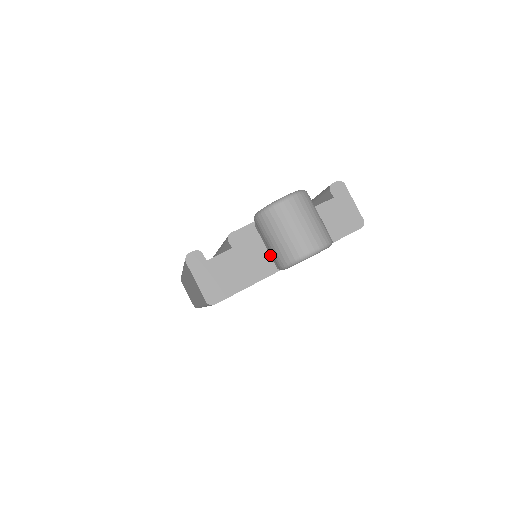
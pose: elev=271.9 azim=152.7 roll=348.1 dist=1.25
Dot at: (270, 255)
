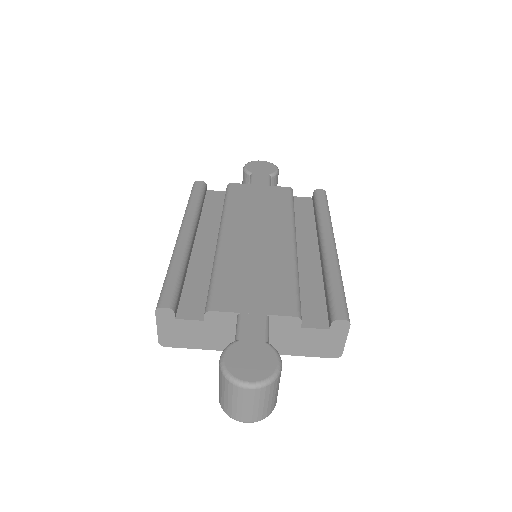
Dot at: occluded
